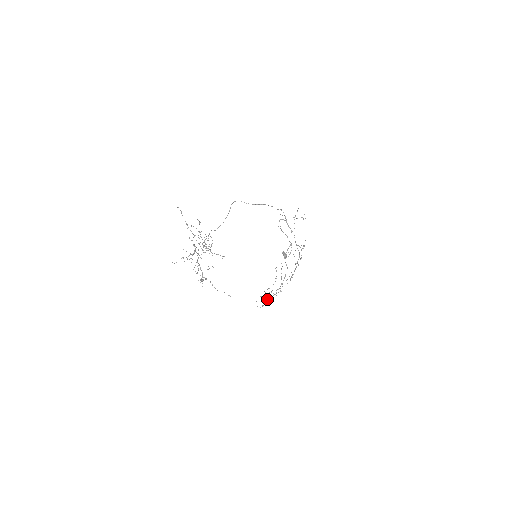
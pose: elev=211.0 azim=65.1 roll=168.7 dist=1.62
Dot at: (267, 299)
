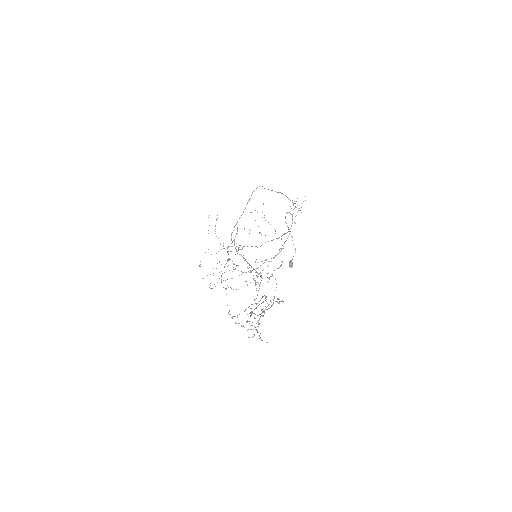
Dot at: (223, 280)
